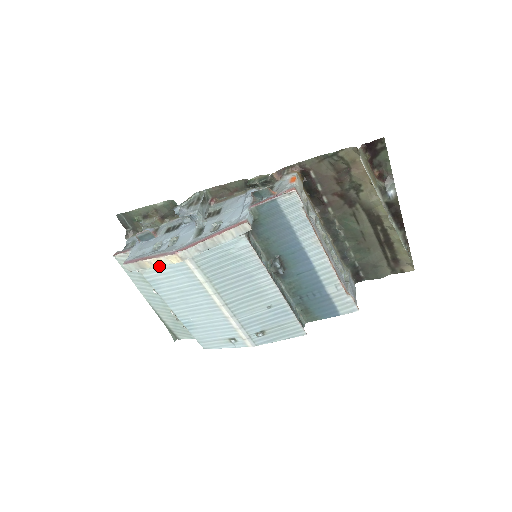
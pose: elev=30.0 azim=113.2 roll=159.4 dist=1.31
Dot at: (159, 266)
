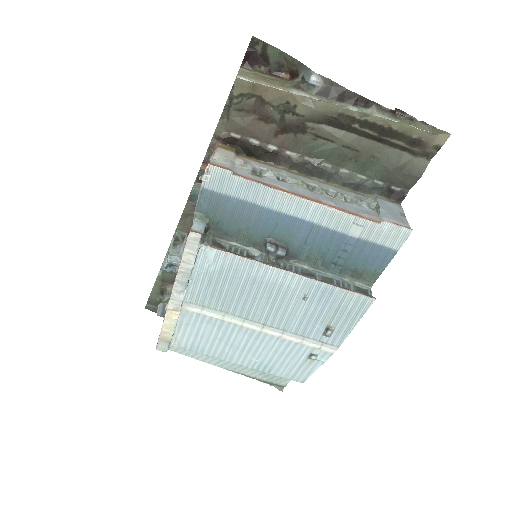
Dot at: occluded
